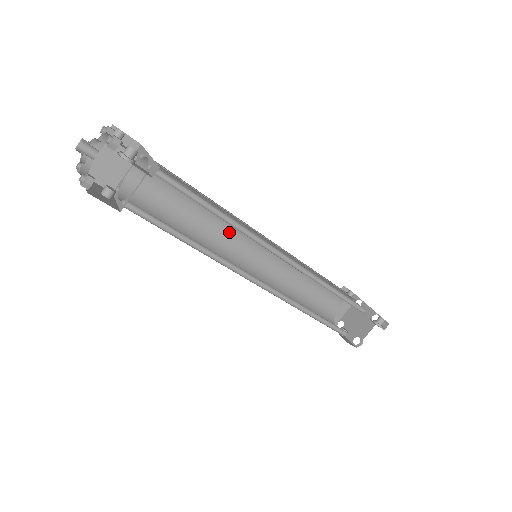
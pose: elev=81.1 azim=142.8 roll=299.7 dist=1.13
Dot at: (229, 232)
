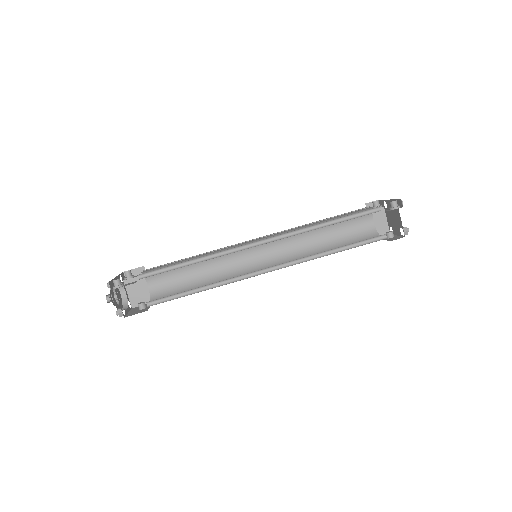
Dot at: (233, 258)
